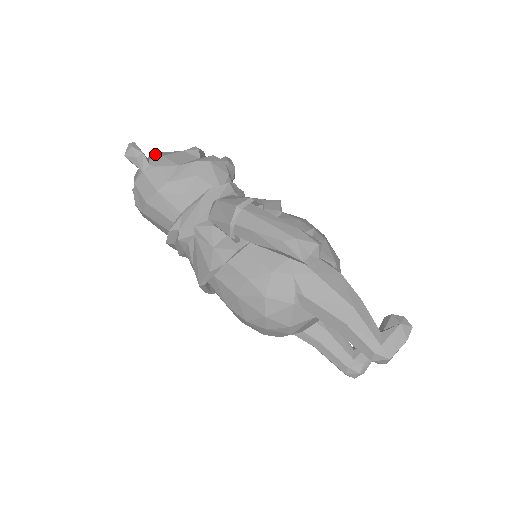
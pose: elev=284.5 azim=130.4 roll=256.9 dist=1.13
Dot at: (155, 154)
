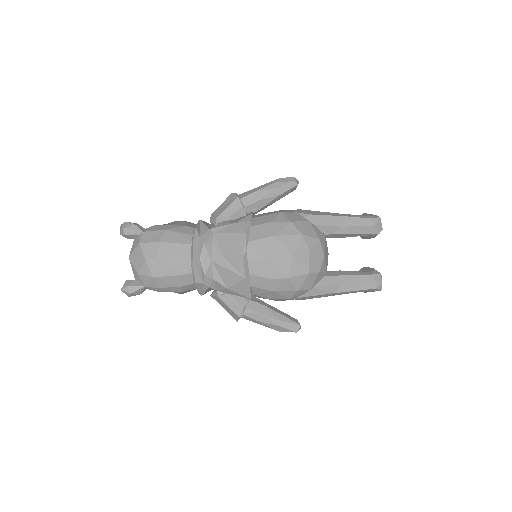
Dot at: occluded
